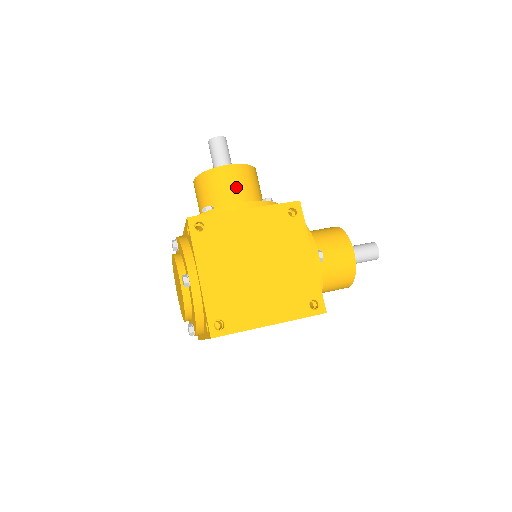
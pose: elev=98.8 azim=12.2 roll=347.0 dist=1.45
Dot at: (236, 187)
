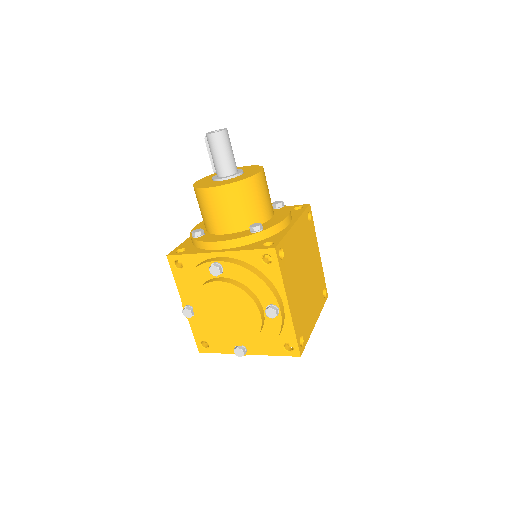
Dot at: (267, 196)
